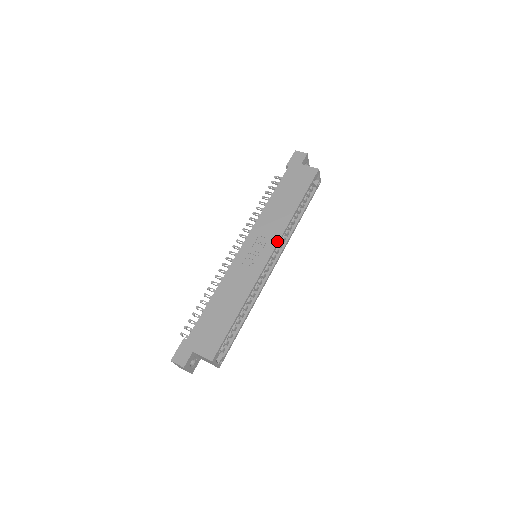
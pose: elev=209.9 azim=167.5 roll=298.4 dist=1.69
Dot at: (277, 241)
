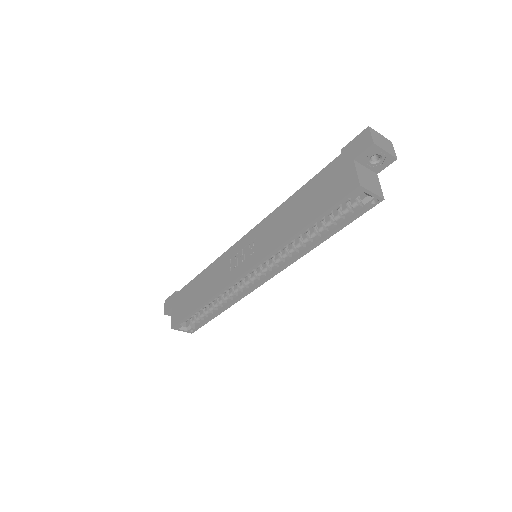
Dot at: (258, 260)
